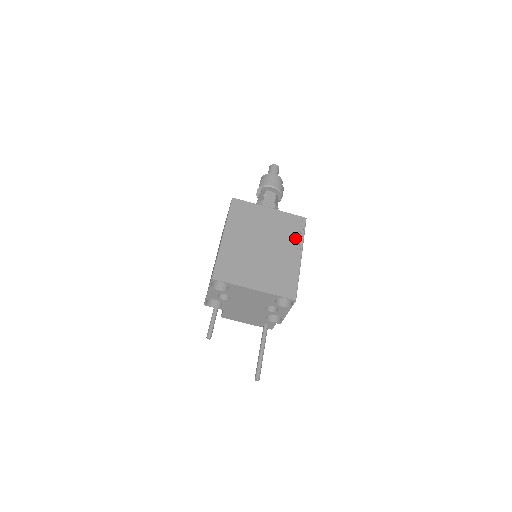
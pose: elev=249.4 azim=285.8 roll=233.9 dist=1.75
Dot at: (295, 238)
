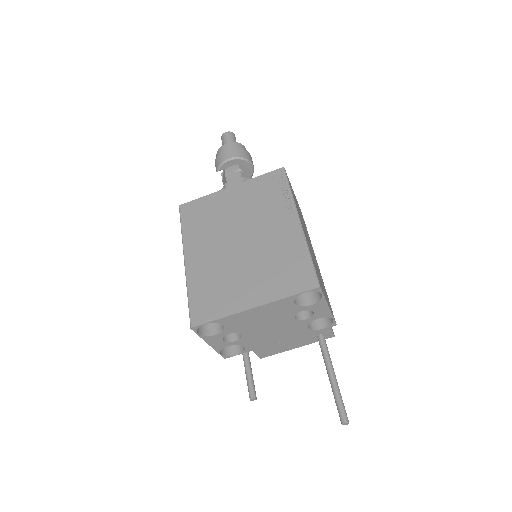
Dot at: (280, 202)
